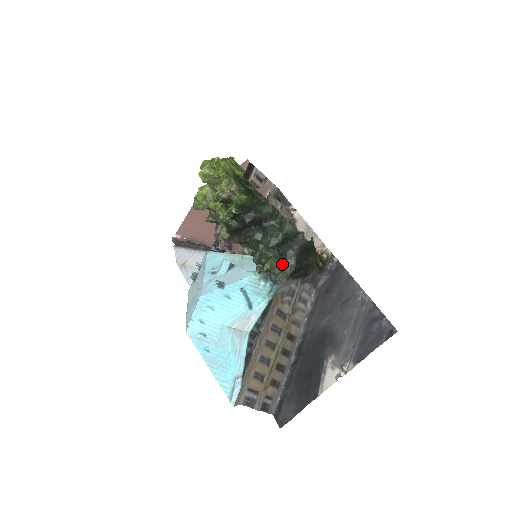
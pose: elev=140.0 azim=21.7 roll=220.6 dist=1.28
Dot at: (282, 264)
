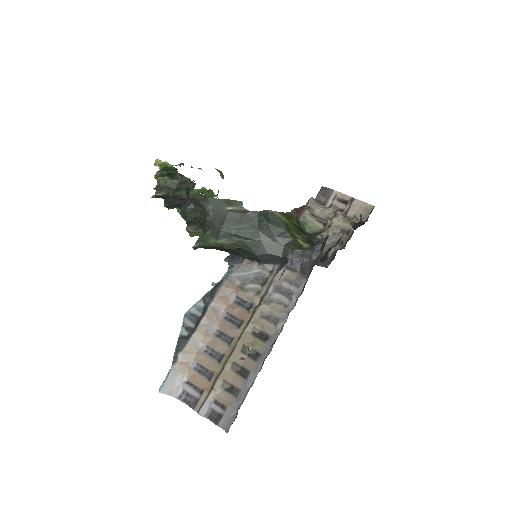
Dot at: (203, 234)
